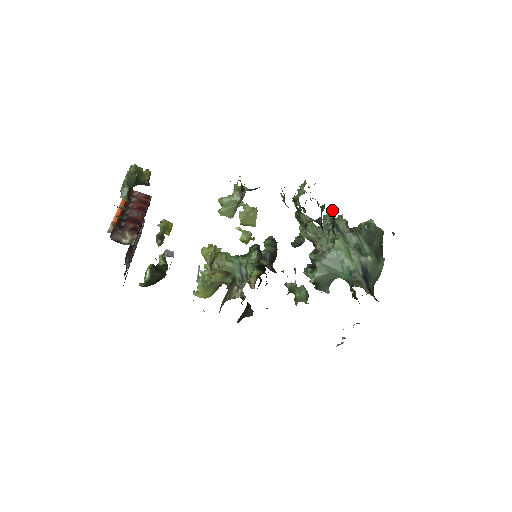
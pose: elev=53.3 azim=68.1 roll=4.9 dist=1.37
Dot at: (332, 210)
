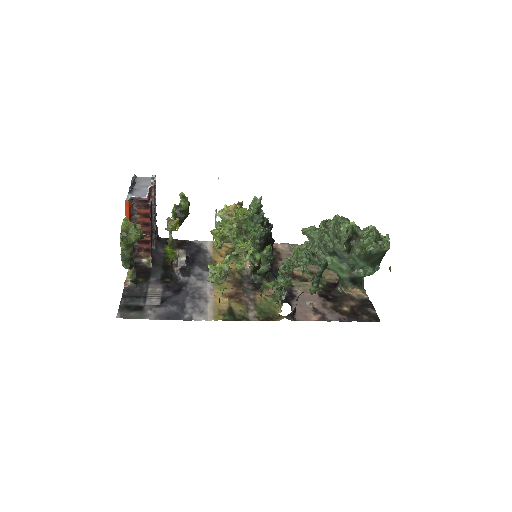
Dot at: (321, 267)
